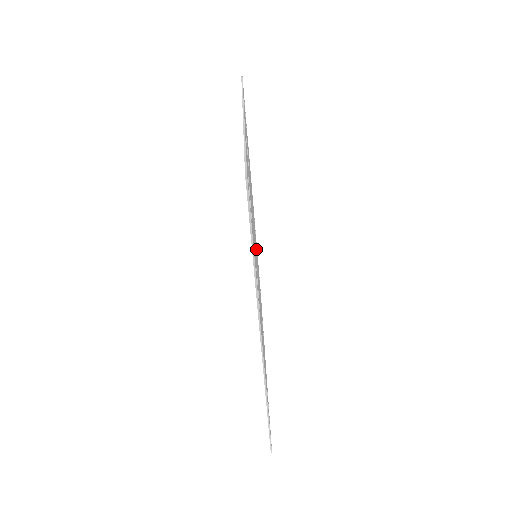
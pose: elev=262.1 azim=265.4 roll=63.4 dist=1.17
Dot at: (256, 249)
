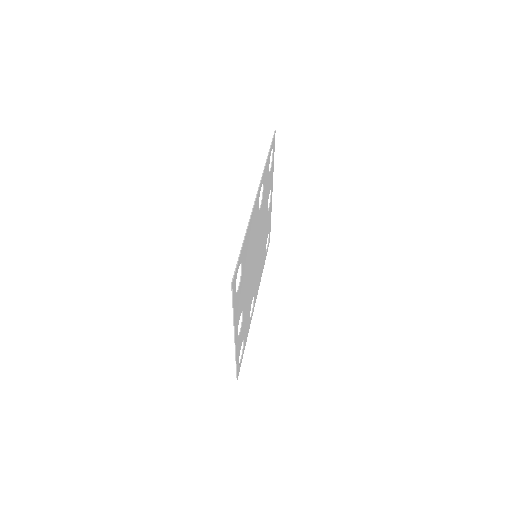
Dot at: (253, 283)
